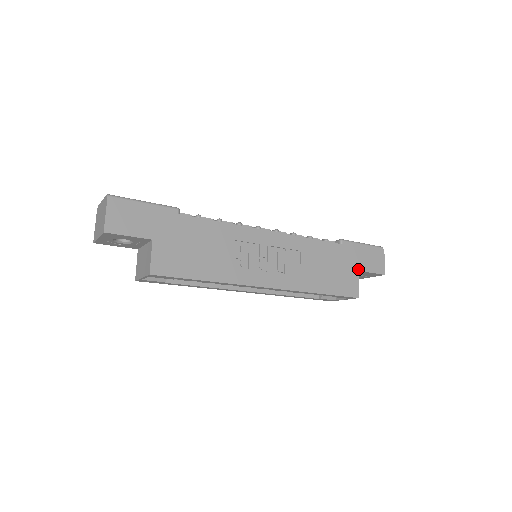
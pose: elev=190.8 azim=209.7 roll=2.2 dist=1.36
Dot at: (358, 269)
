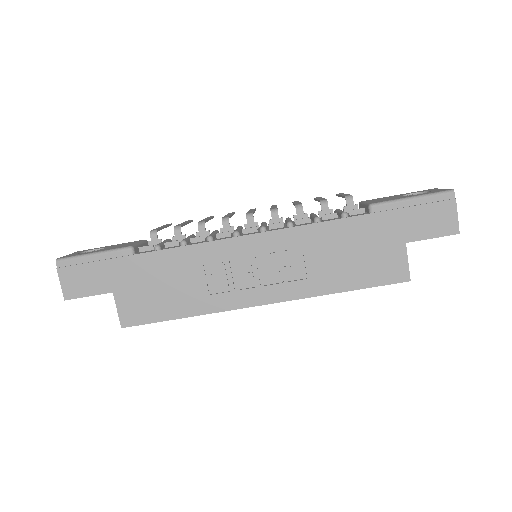
Dot at: (405, 240)
